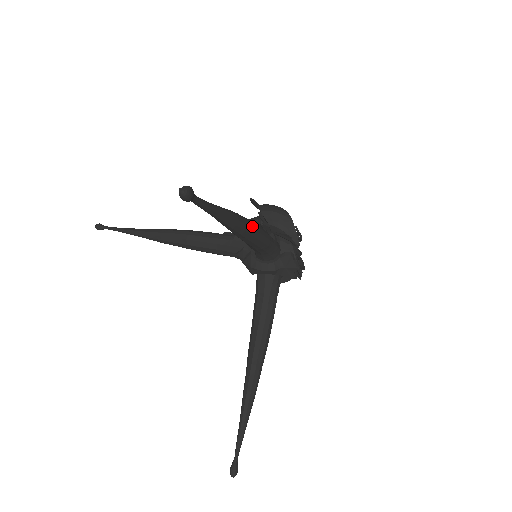
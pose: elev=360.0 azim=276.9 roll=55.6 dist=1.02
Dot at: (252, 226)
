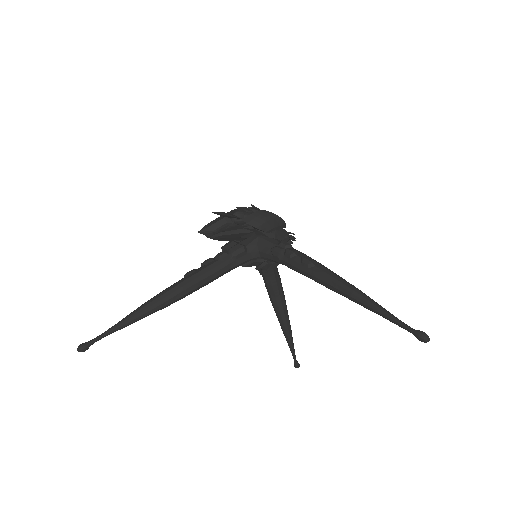
Dot at: (336, 275)
